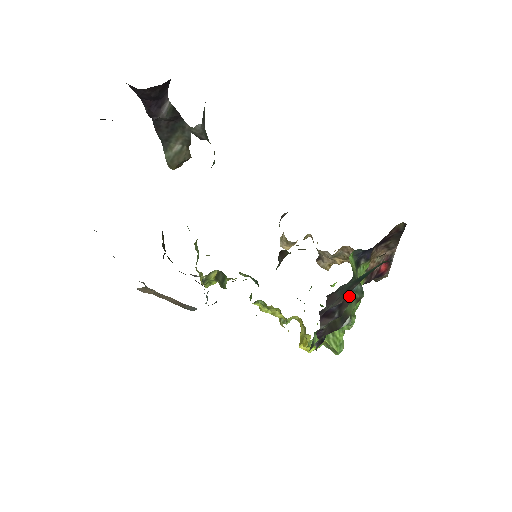
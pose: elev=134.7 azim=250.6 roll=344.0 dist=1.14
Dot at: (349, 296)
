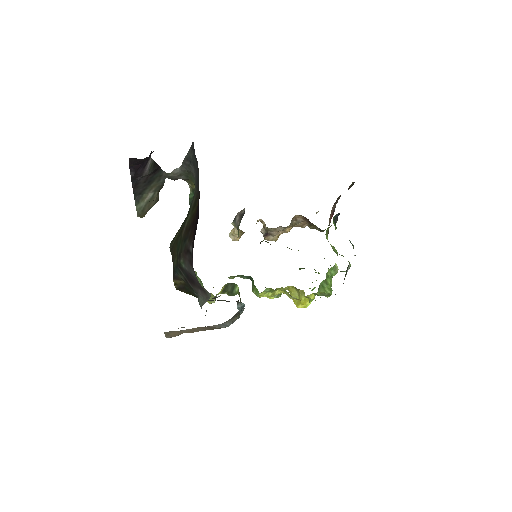
Dot at: occluded
